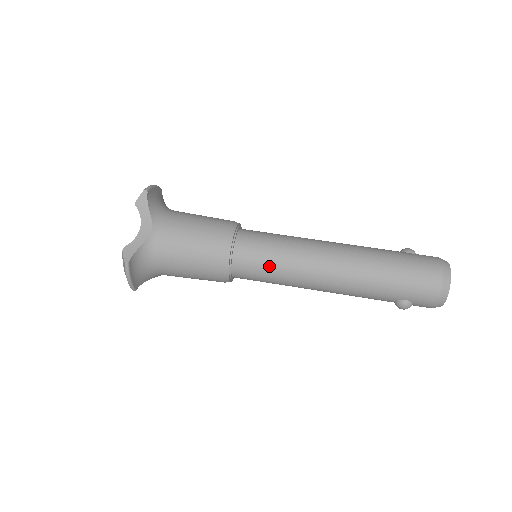
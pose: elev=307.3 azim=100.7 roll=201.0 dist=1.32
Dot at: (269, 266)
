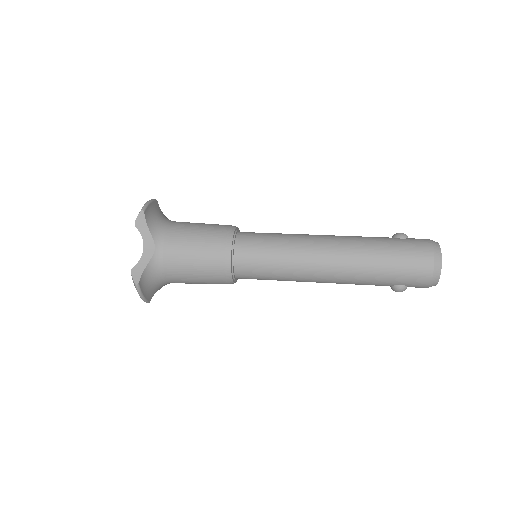
Dot at: (269, 268)
